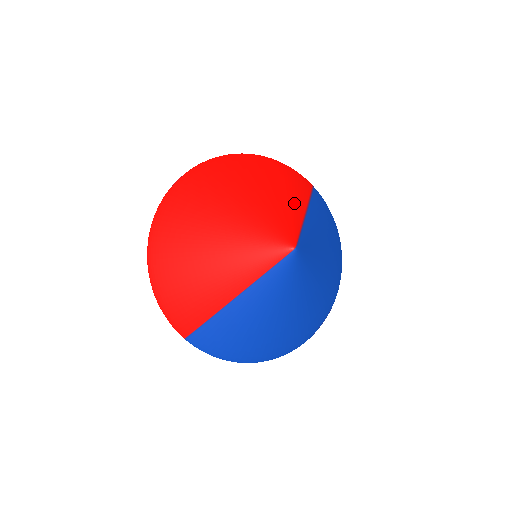
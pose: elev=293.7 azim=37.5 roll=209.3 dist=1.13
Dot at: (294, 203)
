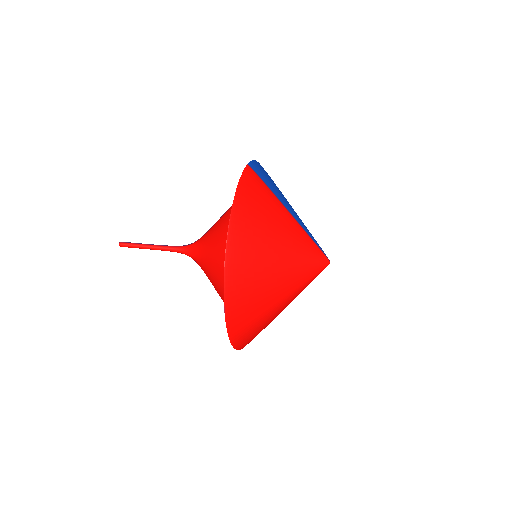
Dot at: (290, 223)
